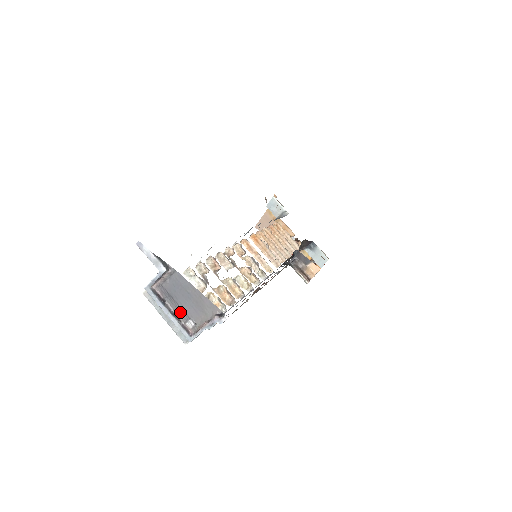
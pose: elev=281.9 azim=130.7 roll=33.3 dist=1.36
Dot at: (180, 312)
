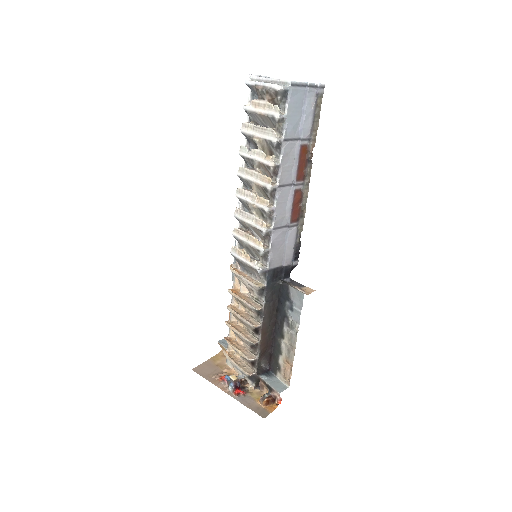
Dot at: occluded
